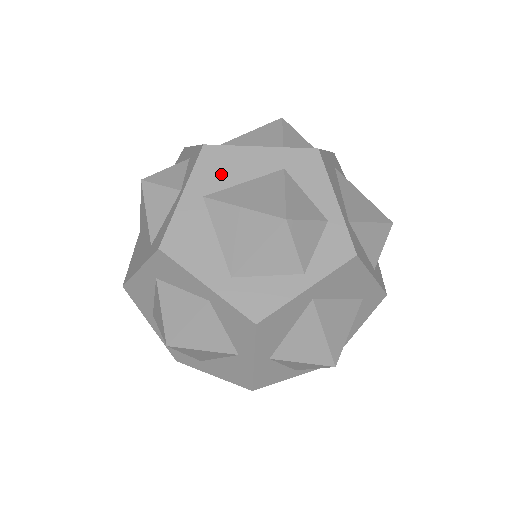
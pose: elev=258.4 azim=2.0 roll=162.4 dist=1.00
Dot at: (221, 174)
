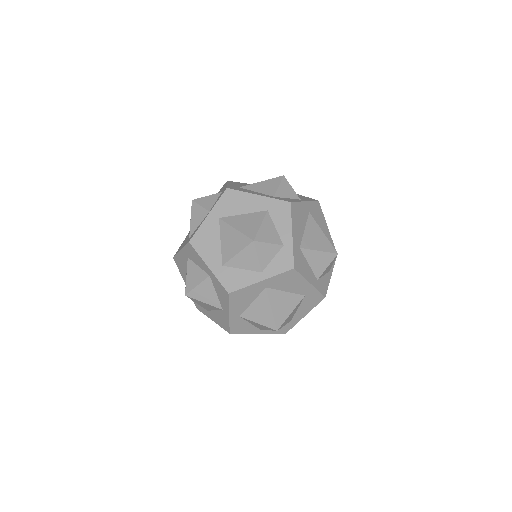
Dot at: (232, 207)
